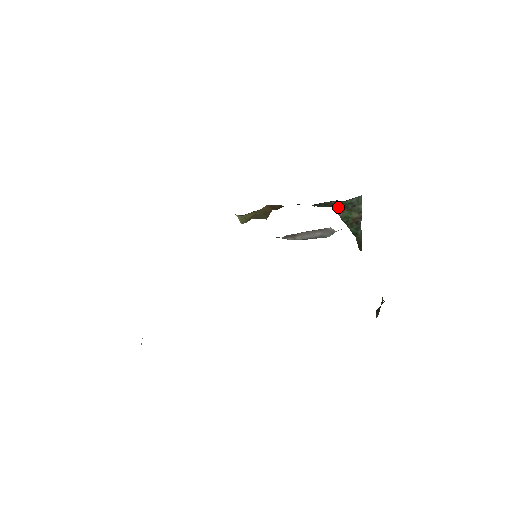
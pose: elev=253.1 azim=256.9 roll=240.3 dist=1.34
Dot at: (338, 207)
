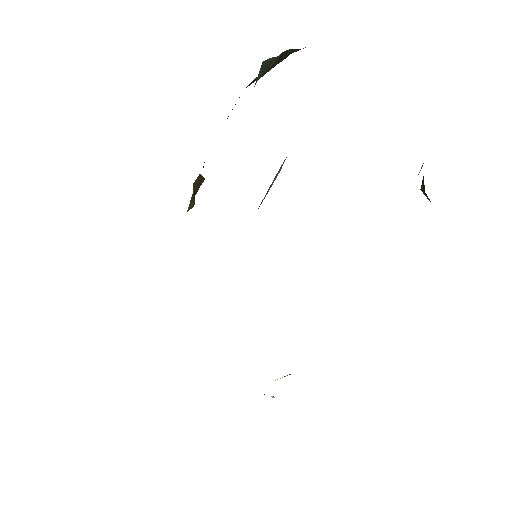
Dot at: (248, 85)
